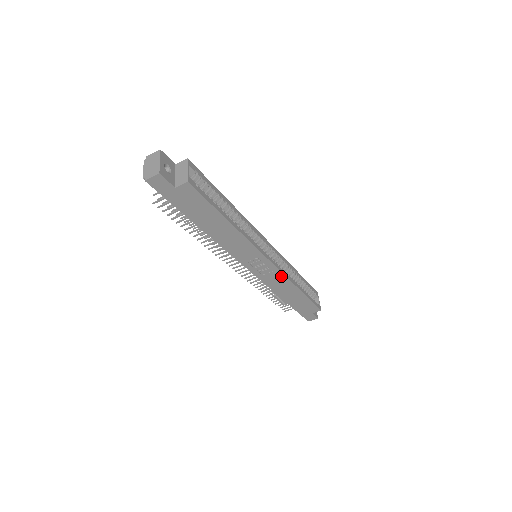
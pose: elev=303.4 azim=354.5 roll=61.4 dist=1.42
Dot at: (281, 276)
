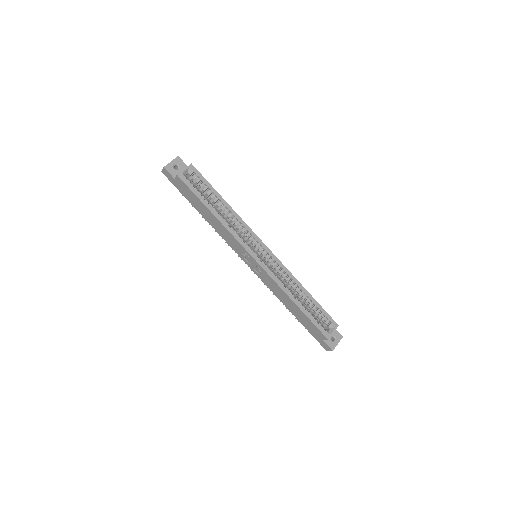
Dot at: (271, 279)
